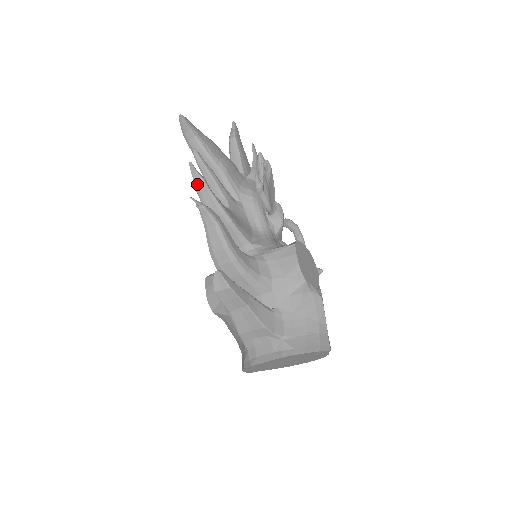
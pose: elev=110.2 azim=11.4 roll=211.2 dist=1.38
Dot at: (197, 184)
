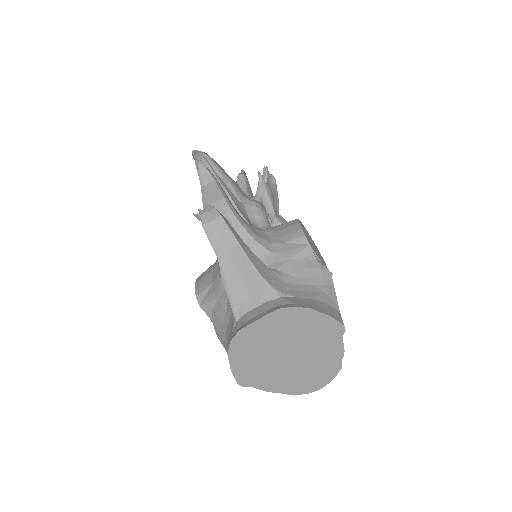
Dot at: occluded
